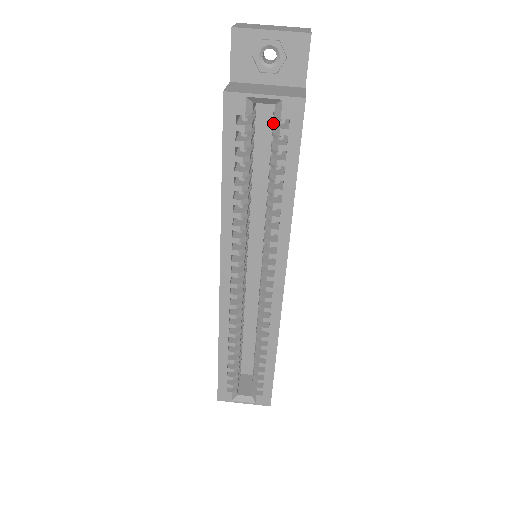
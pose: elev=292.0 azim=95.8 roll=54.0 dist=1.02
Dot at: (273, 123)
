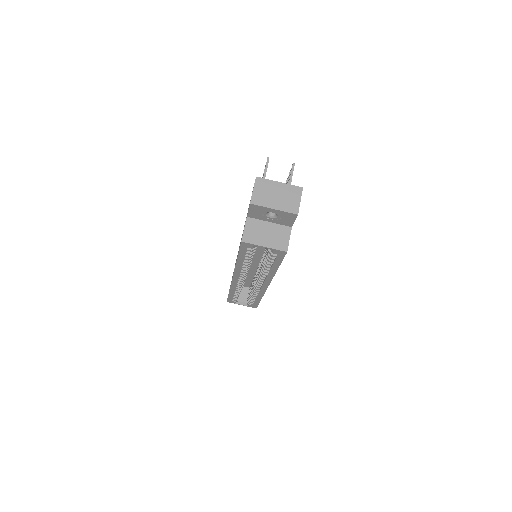
Dot at: occluded
